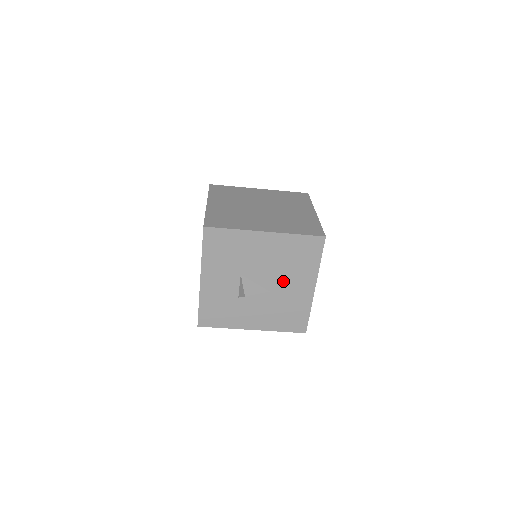
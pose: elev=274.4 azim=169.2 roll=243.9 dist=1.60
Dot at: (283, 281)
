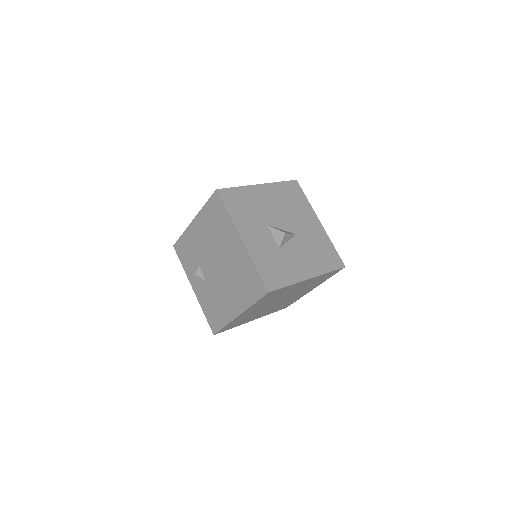
Dot at: (298, 222)
